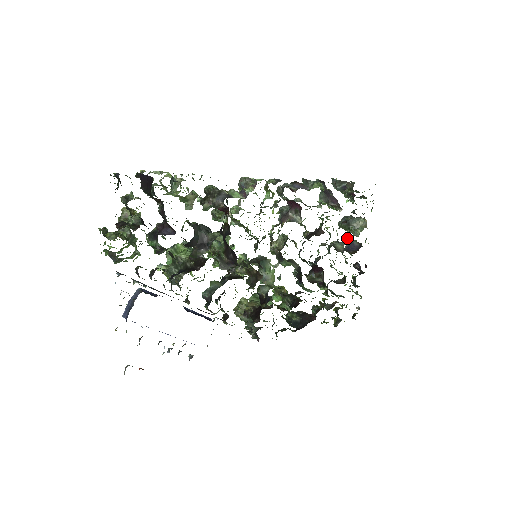
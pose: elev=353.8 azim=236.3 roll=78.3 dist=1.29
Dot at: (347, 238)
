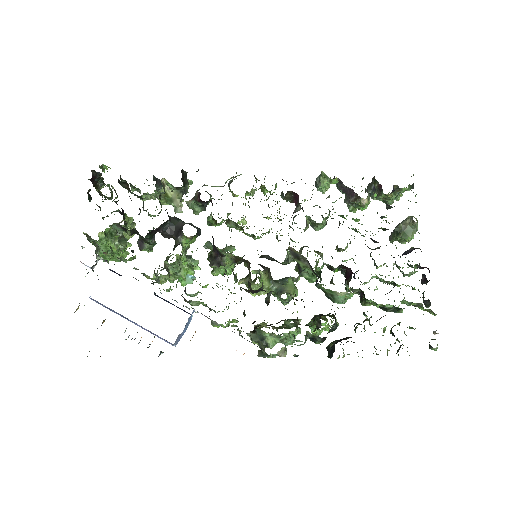
Dot at: (389, 239)
